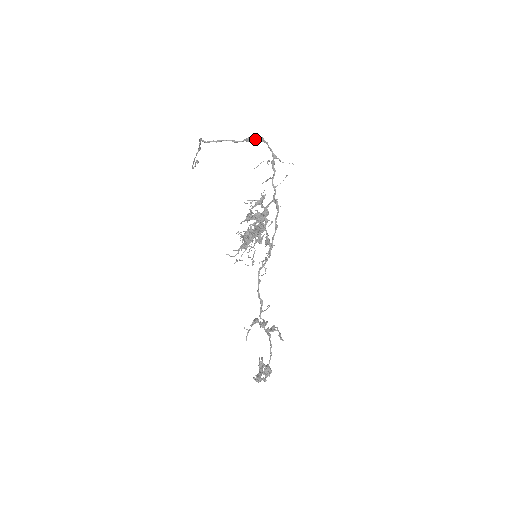
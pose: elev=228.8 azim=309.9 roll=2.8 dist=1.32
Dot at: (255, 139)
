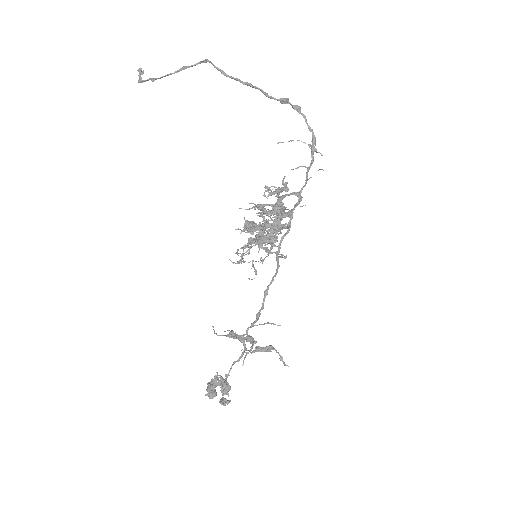
Dot at: (291, 104)
